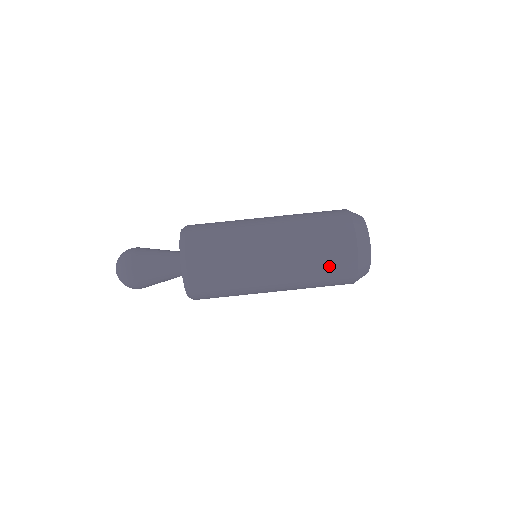
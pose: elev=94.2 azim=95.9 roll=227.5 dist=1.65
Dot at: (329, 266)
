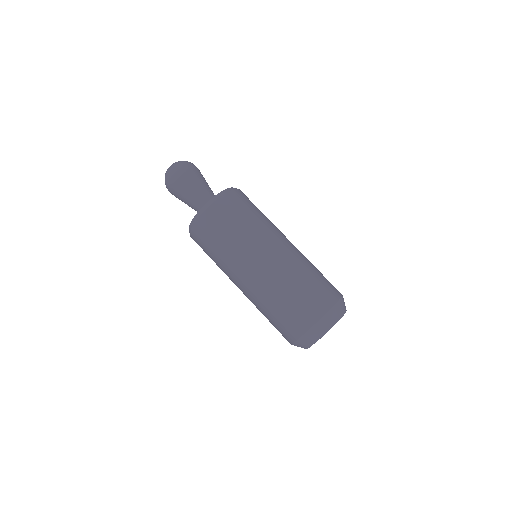
Dot at: (279, 319)
